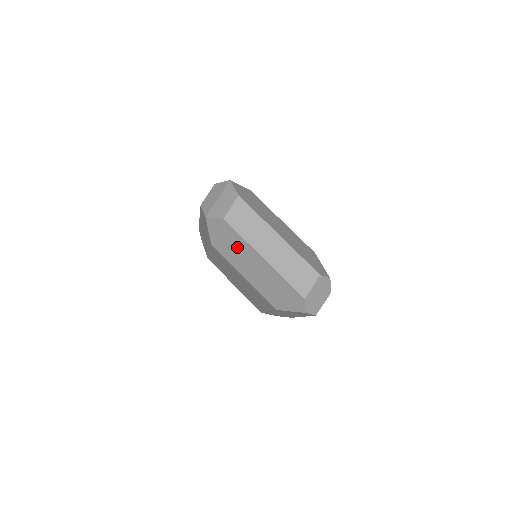
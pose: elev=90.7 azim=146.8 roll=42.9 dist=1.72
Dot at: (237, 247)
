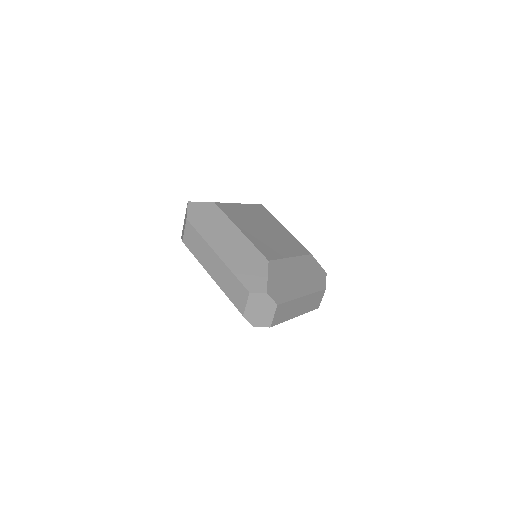
Dot at: occluded
